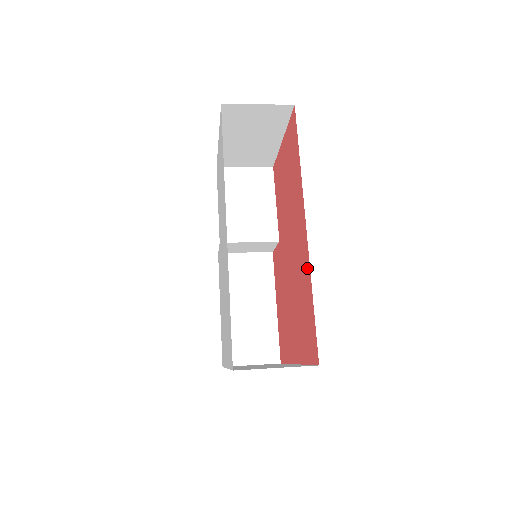
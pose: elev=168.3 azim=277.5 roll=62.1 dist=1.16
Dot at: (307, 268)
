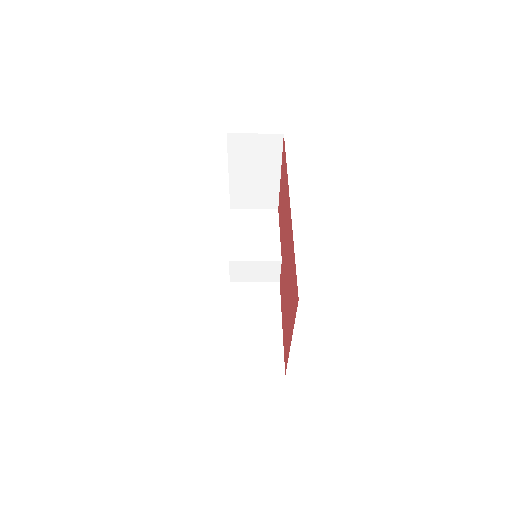
Dot at: (291, 235)
